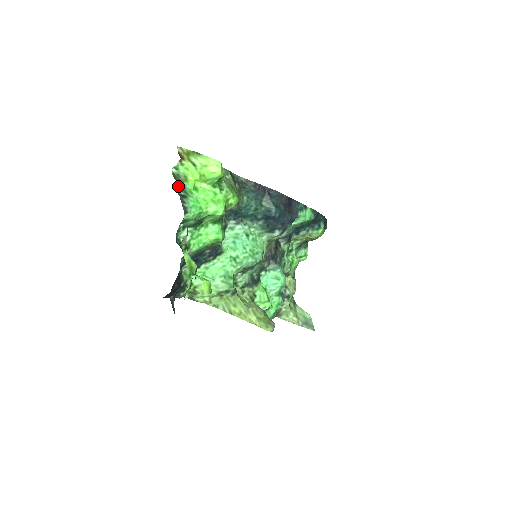
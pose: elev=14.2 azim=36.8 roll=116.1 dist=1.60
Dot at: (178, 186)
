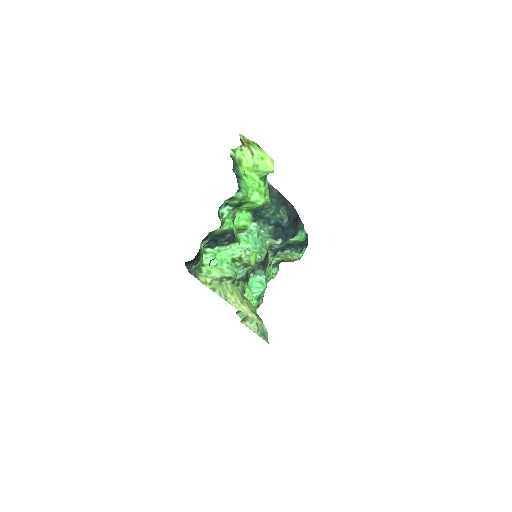
Dot at: (234, 166)
